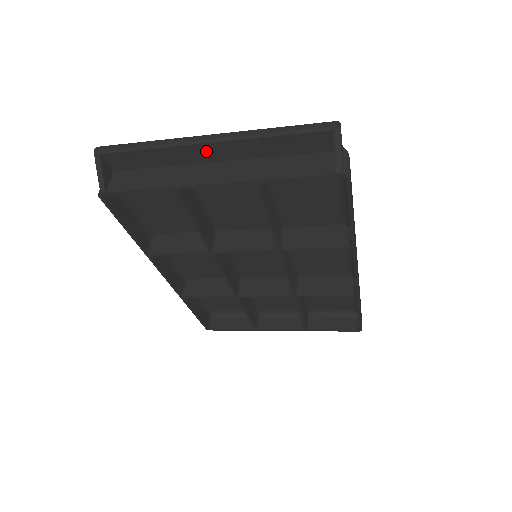
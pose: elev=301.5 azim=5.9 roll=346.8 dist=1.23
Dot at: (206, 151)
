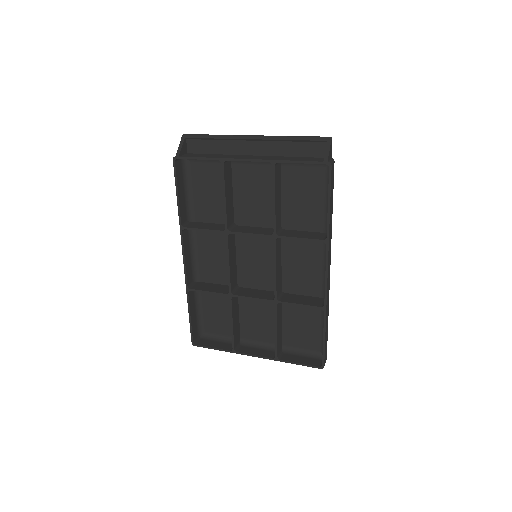
Dot at: (249, 145)
